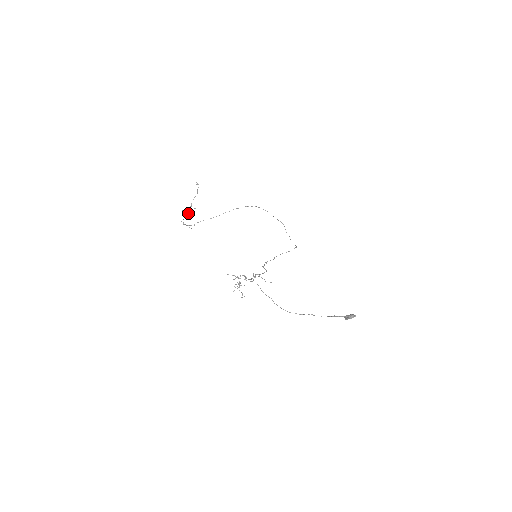
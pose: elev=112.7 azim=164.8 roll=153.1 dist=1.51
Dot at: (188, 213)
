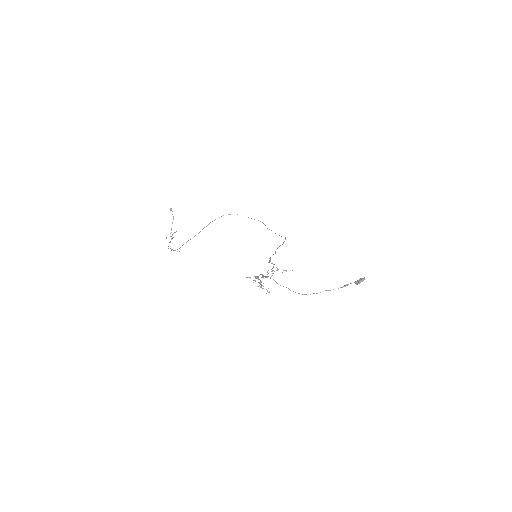
Dot at: (171, 239)
